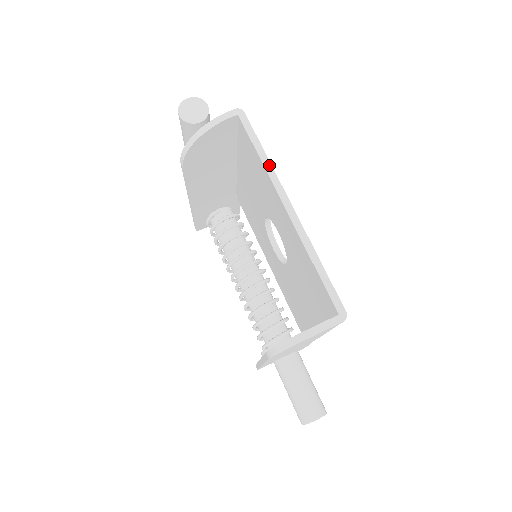
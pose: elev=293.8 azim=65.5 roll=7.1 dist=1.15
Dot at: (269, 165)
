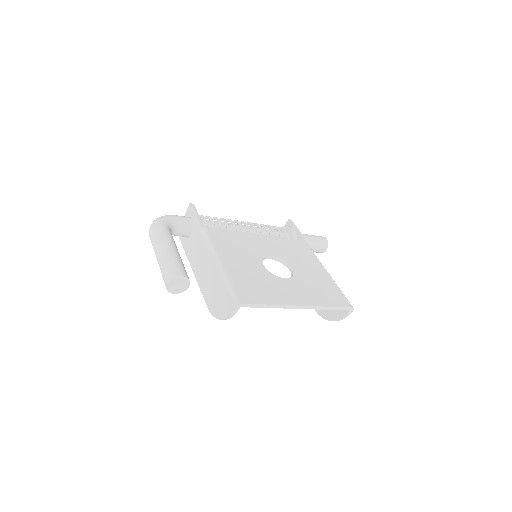
Dot at: (277, 306)
